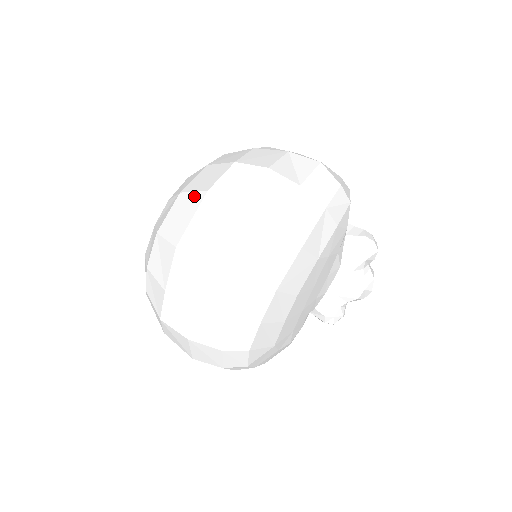
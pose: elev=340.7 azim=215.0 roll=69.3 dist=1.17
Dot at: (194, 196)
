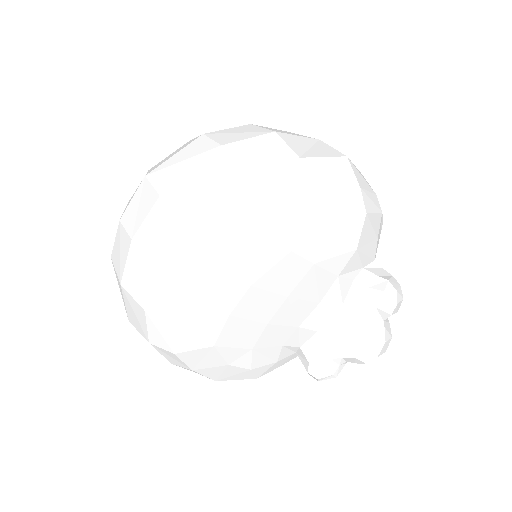
Dot at: (192, 140)
